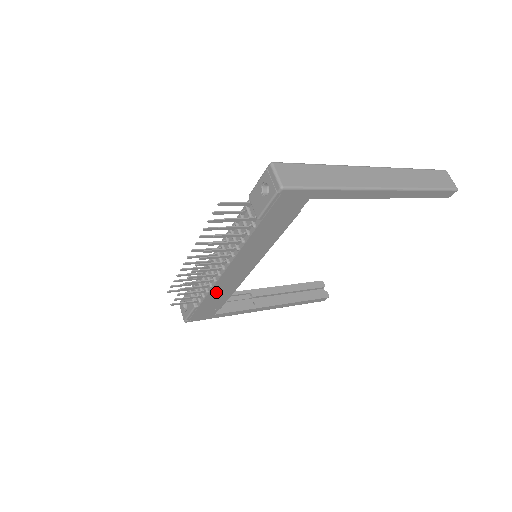
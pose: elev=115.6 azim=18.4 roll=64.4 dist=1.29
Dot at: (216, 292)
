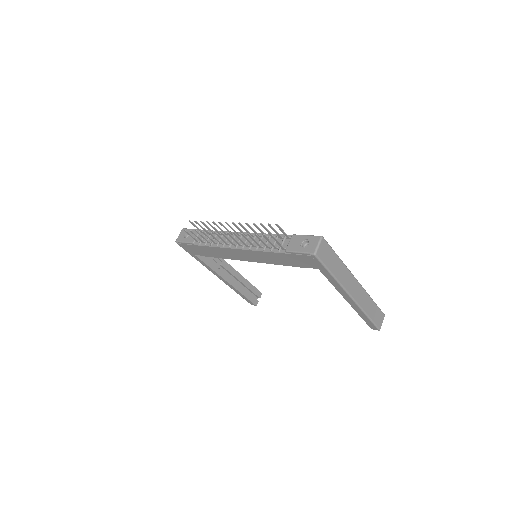
Dot at: (215, 250)
